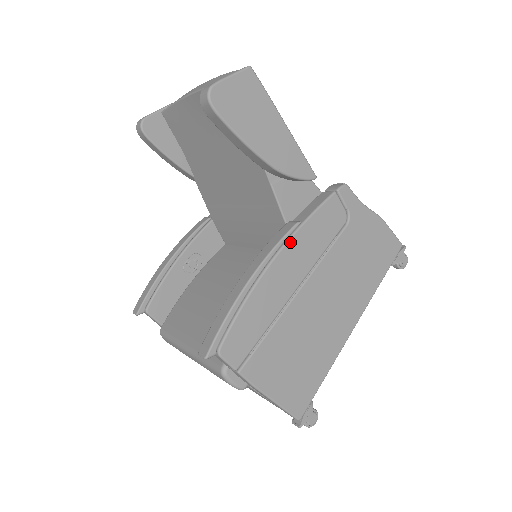
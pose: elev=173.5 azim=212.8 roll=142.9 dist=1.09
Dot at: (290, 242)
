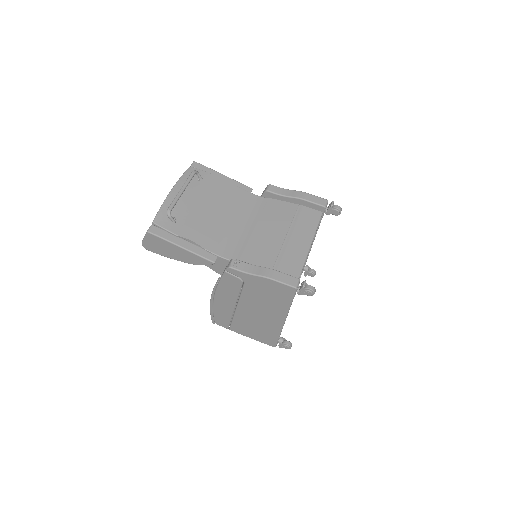
Dot at: (217, 292)
